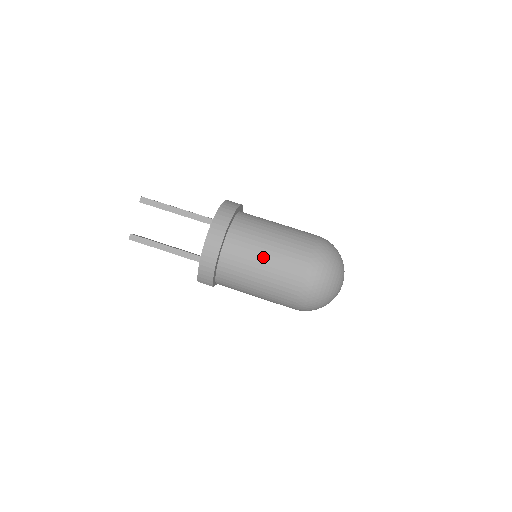
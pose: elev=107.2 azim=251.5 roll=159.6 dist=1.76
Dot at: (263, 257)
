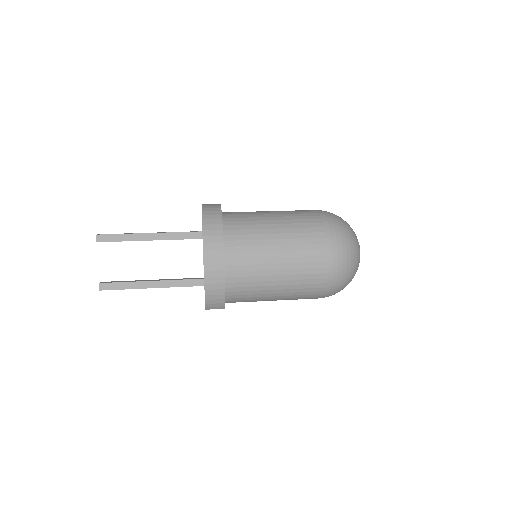
Dot at: (274, 255)
